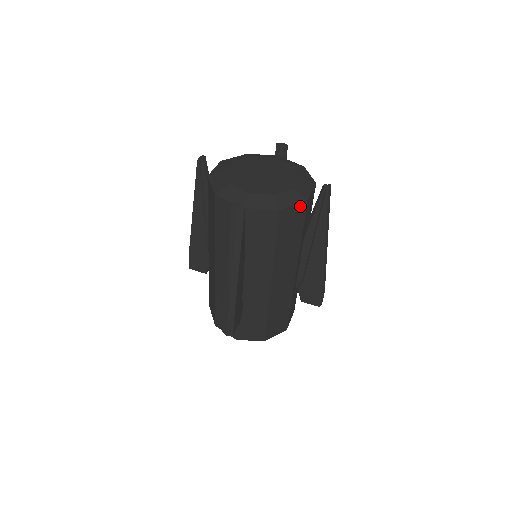
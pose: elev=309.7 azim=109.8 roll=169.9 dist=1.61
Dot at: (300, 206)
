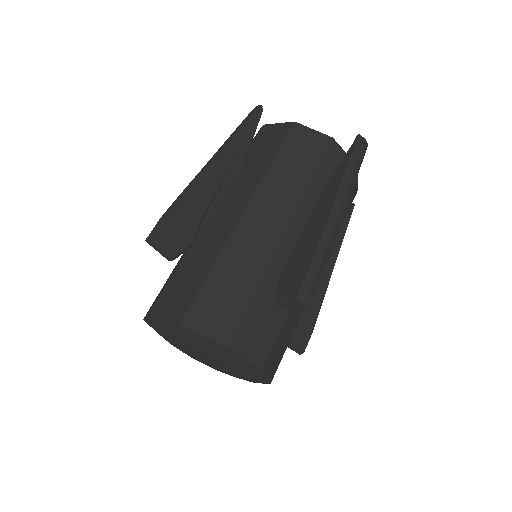
Dot at: (321, 137)
